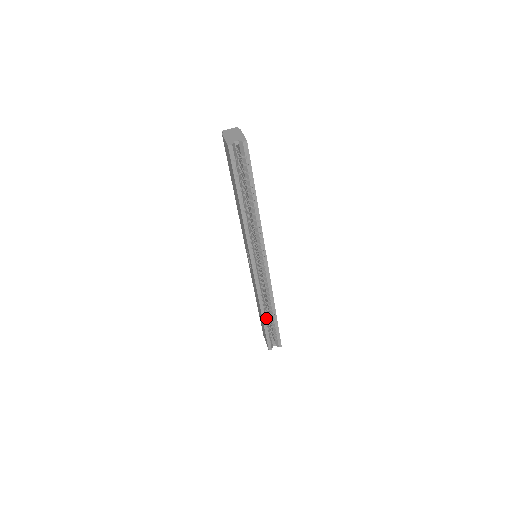
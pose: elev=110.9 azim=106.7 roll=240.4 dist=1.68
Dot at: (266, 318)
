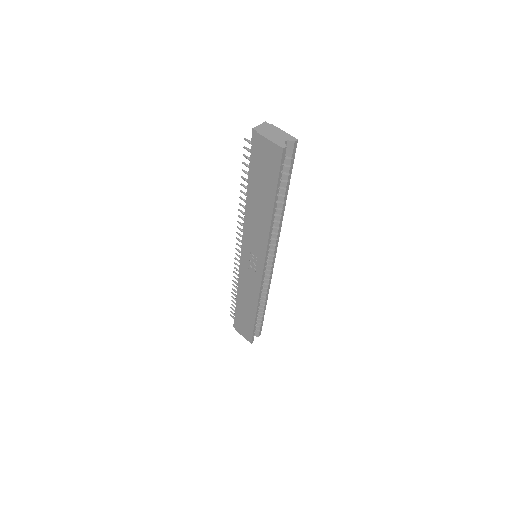
Dot at: (257, 314)
